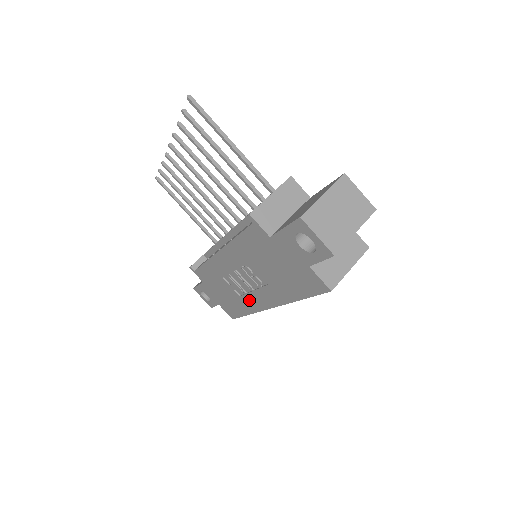
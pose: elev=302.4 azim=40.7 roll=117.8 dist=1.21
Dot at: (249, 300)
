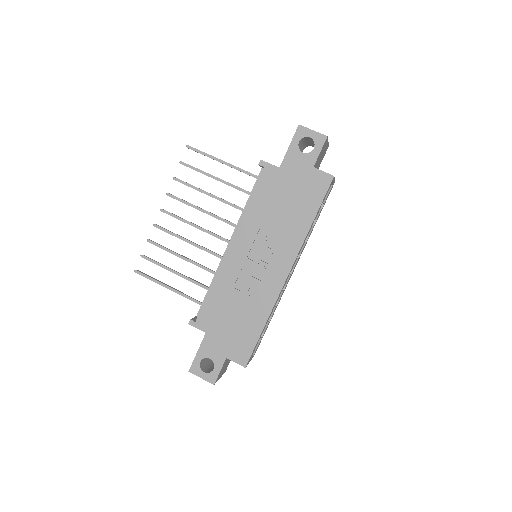
Dot at: (265, 290)
